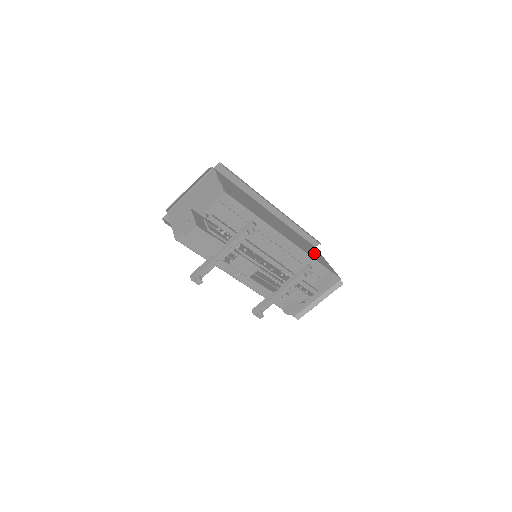
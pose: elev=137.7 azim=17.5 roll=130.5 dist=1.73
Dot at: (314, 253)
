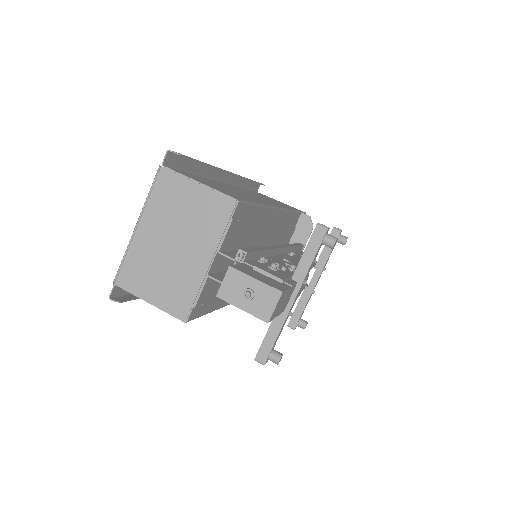
Dot at: occluded
